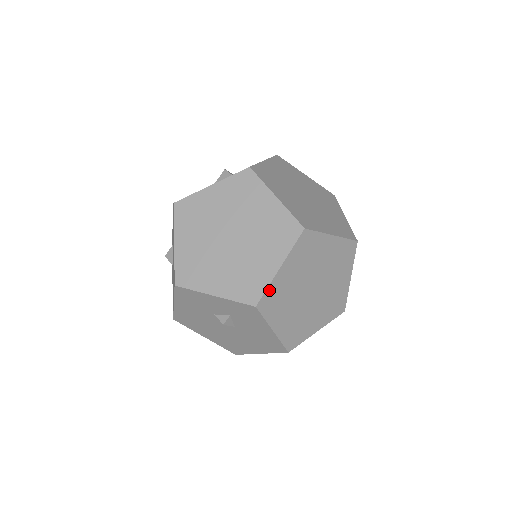
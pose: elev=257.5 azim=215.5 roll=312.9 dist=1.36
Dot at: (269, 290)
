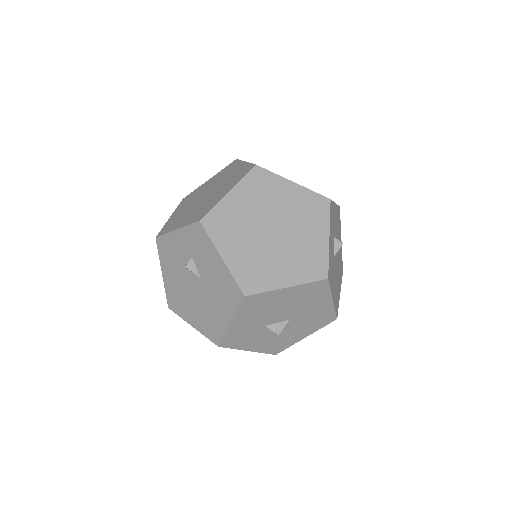
Dot at: (216, 210)
